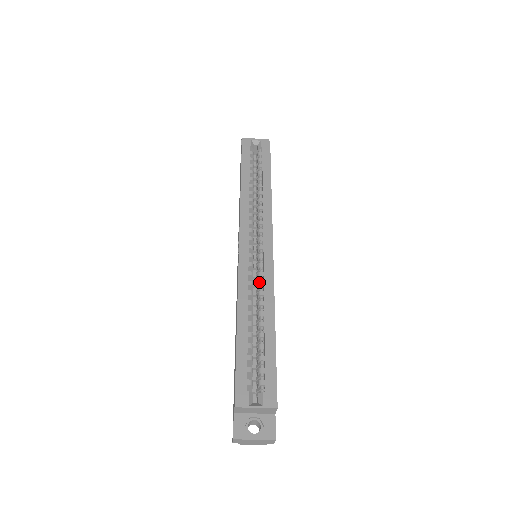
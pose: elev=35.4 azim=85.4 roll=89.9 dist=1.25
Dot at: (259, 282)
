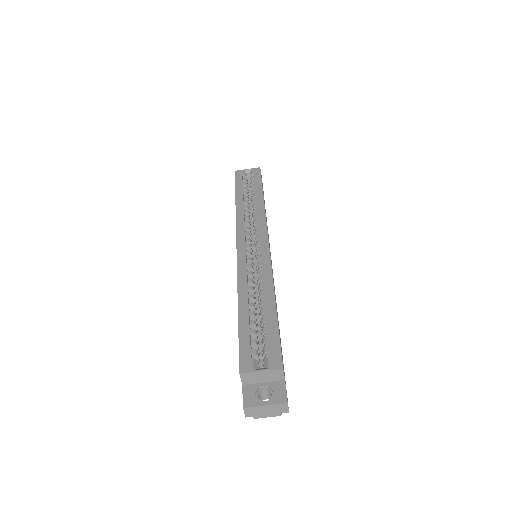
Dot at: (258, 271)
